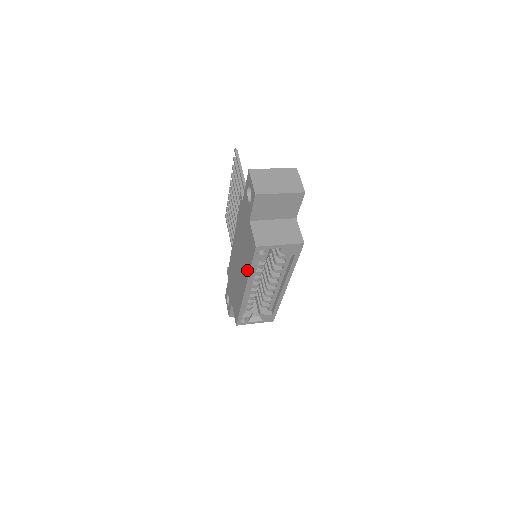
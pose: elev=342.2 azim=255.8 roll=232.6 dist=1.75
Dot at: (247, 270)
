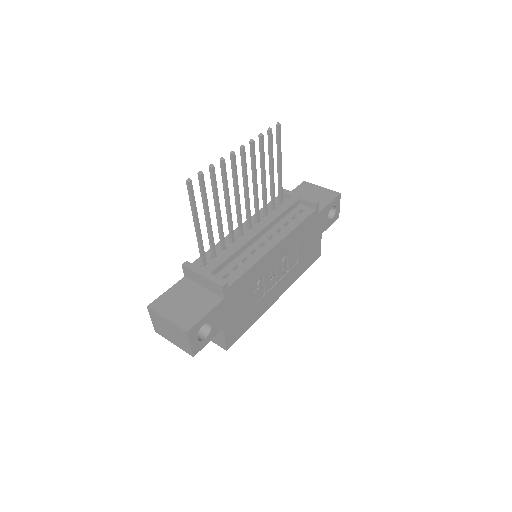
Dot at: occluded
